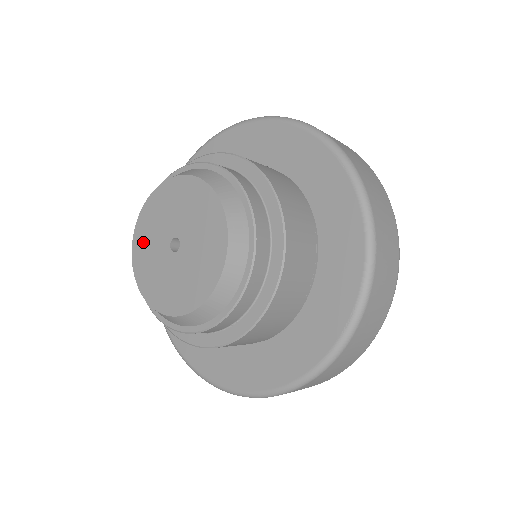
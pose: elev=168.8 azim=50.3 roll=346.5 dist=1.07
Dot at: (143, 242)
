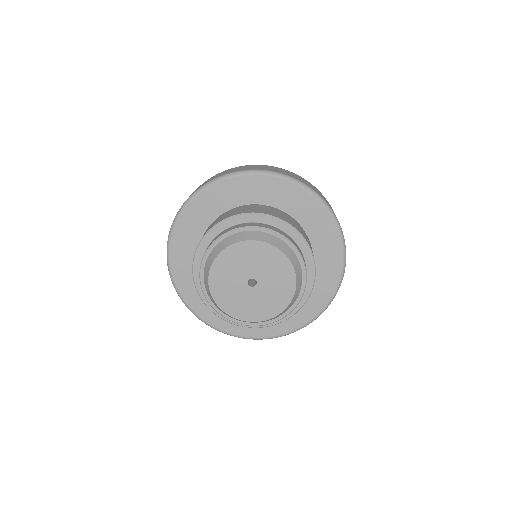
Dot at: (220, 284)
